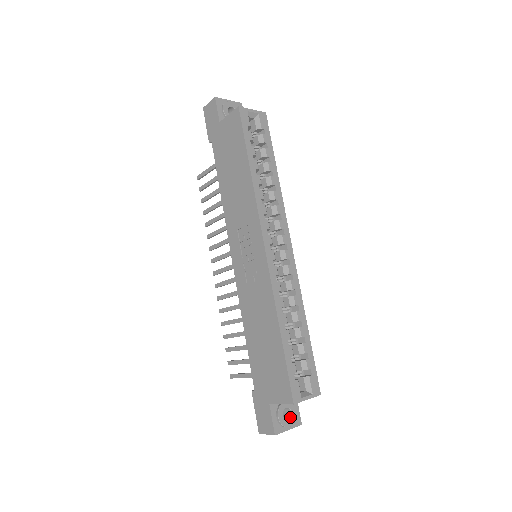
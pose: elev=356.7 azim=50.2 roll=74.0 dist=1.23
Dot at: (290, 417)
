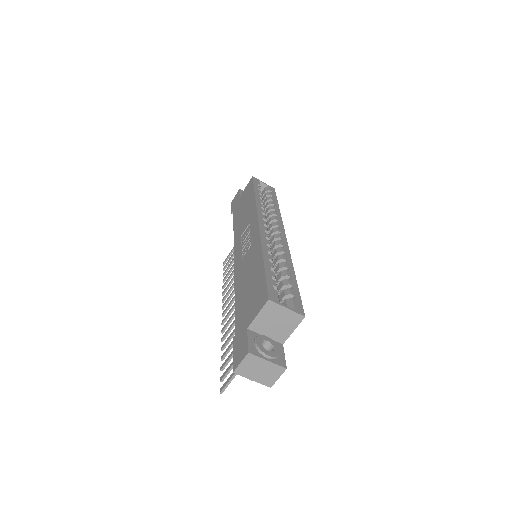
Dot at: (271, 351)
